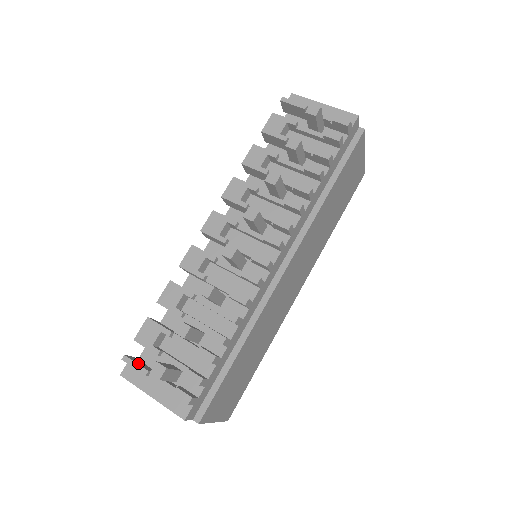
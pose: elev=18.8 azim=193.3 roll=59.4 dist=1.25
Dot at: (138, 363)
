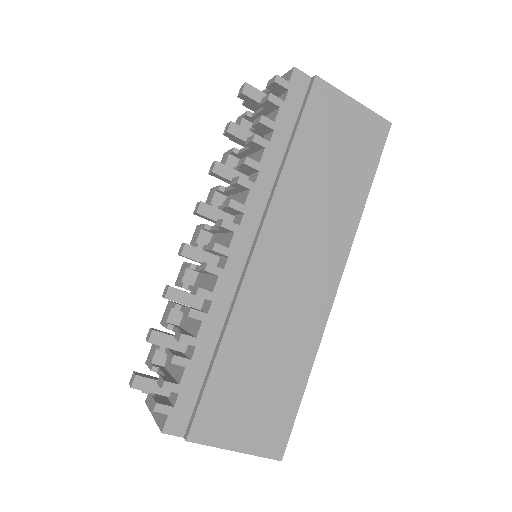
Dot at: occluded
